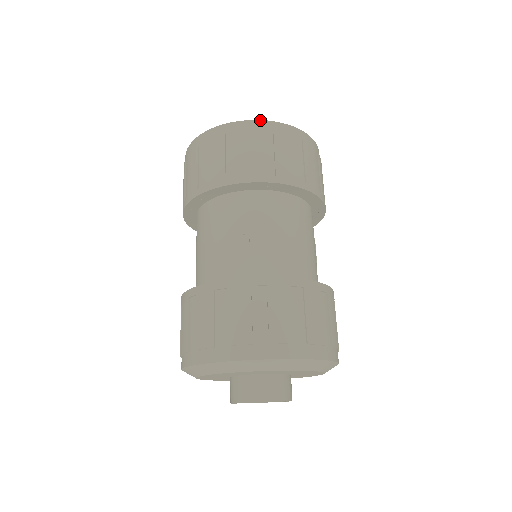
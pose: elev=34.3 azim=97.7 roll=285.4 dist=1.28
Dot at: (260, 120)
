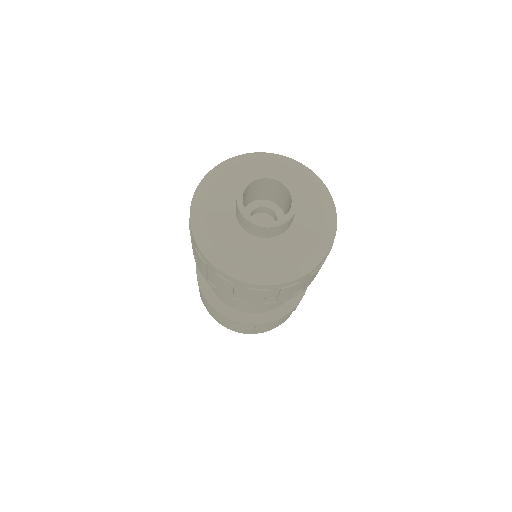
Dot at: occluded
